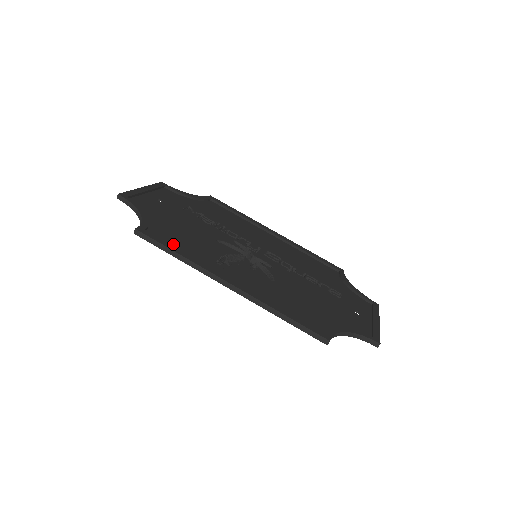
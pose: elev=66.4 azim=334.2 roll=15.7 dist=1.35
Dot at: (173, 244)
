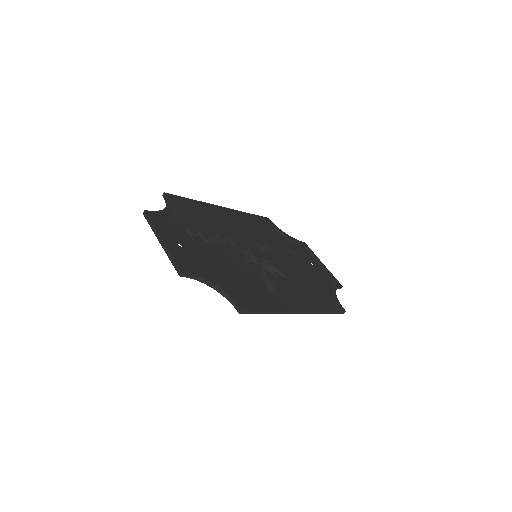
Dot at: (253, 300)
